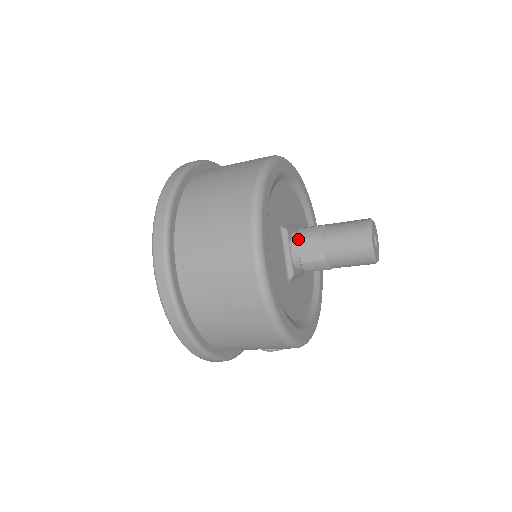
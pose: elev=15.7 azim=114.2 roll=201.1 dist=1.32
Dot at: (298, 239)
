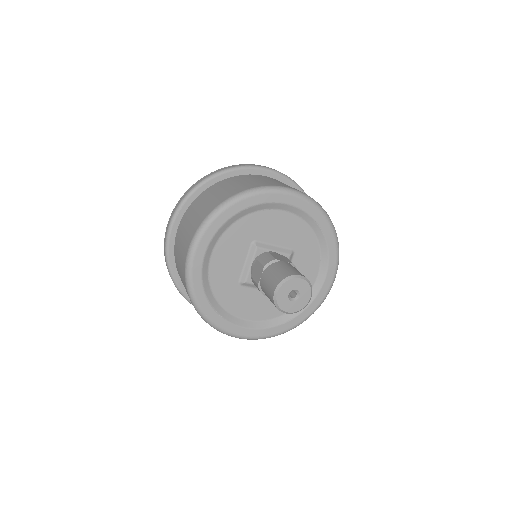
Dot at: occluded
